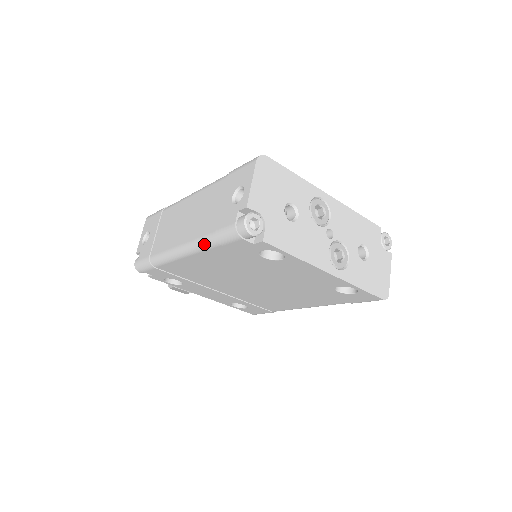
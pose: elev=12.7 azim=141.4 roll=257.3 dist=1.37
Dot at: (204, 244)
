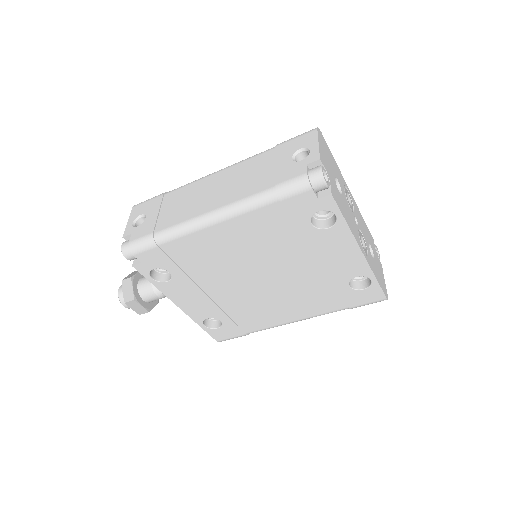
Dot at: (254, 202)
